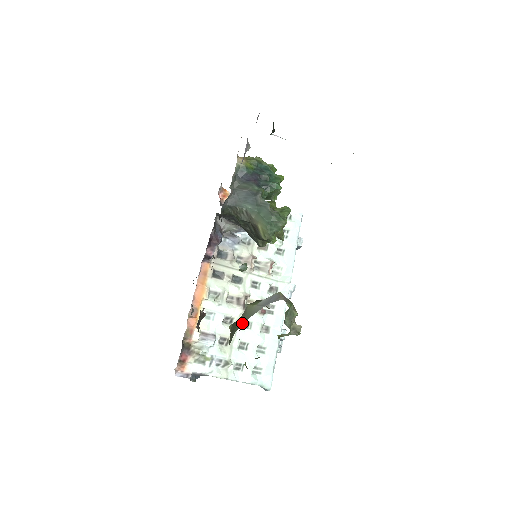
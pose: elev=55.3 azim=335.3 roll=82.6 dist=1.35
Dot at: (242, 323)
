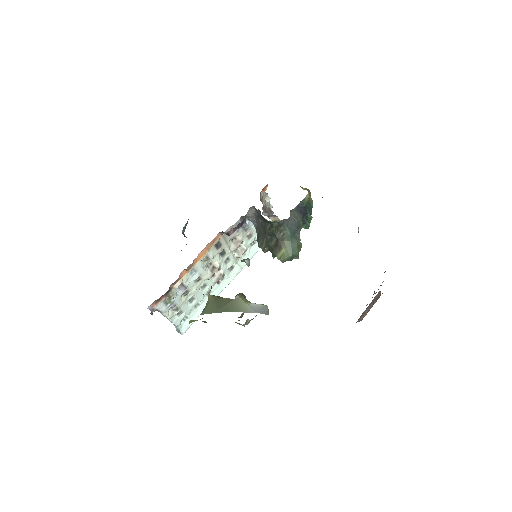
Dot at: (232, 311)
